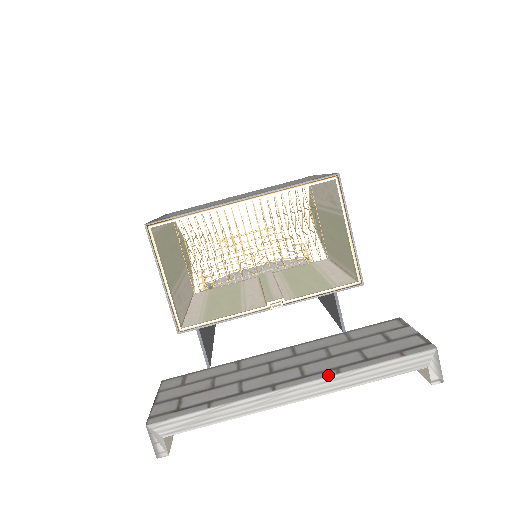
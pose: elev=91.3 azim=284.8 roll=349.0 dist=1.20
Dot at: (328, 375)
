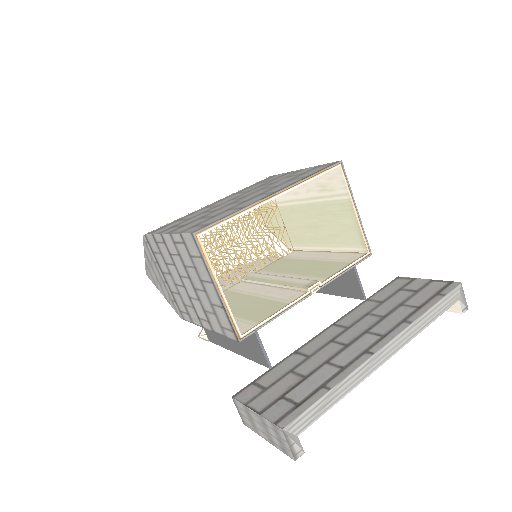
Dot at: (405, 327)
